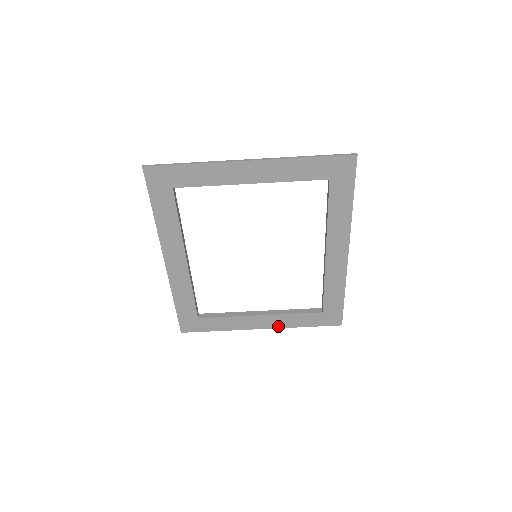
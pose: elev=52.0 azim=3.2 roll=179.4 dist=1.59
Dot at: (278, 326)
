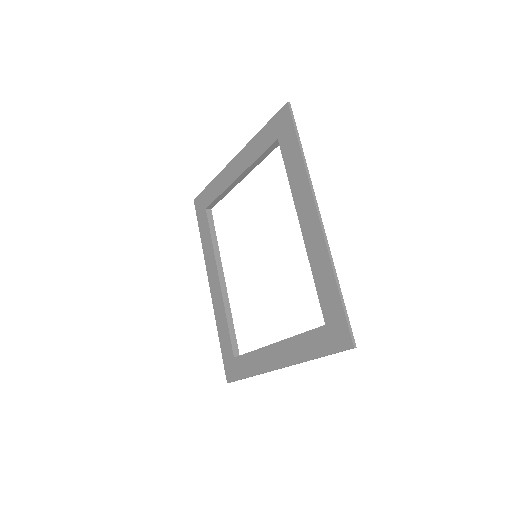
Dot at: (292, 361)
